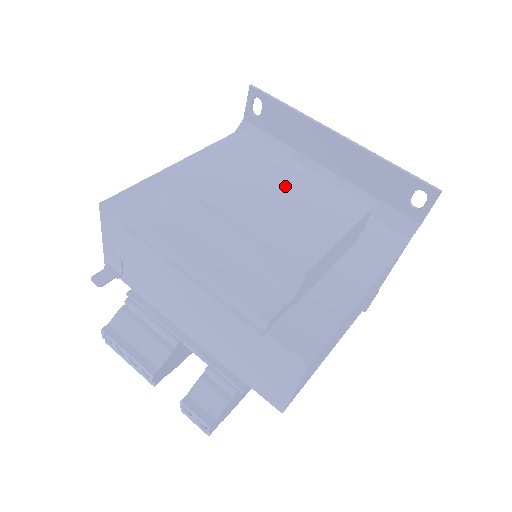
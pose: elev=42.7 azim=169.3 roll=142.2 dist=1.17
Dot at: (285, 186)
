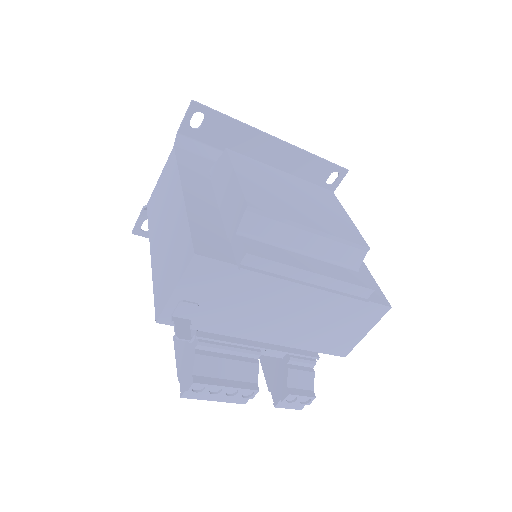
Dot at: (295, 191)
